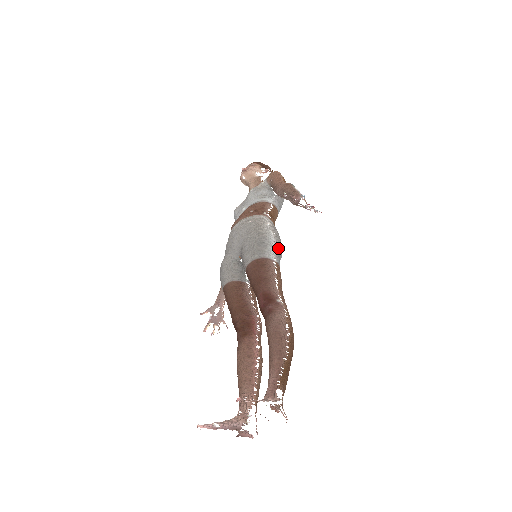
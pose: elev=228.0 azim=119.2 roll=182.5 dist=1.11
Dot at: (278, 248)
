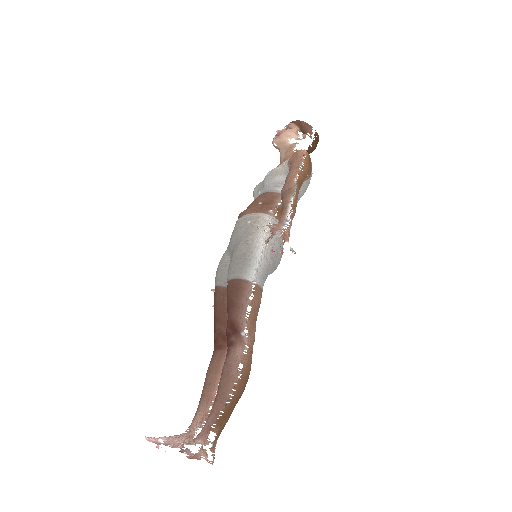
Dot at: (264, 266)
